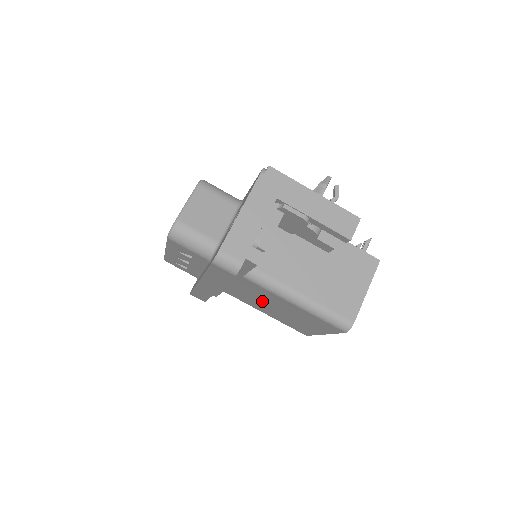
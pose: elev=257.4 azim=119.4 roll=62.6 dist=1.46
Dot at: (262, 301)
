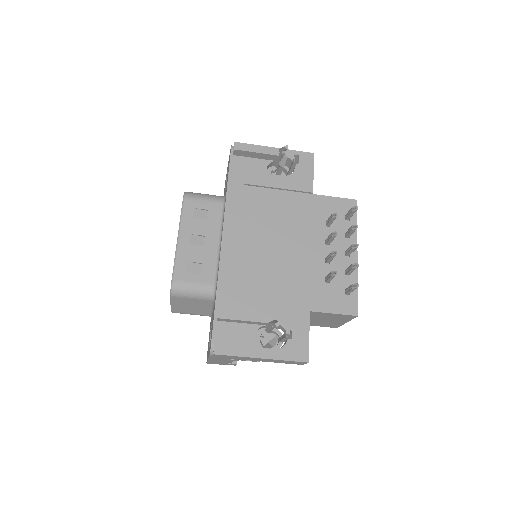
Dot at: occluded
